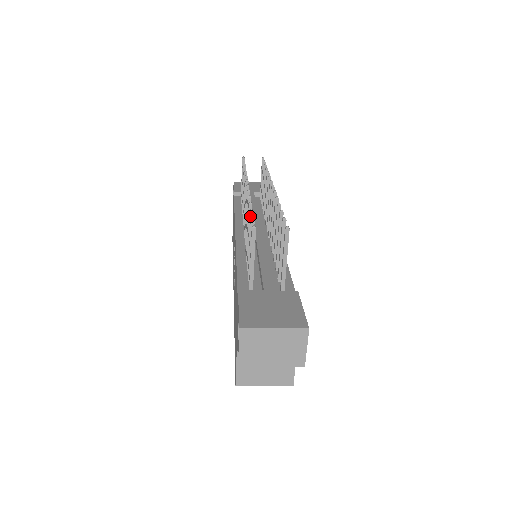
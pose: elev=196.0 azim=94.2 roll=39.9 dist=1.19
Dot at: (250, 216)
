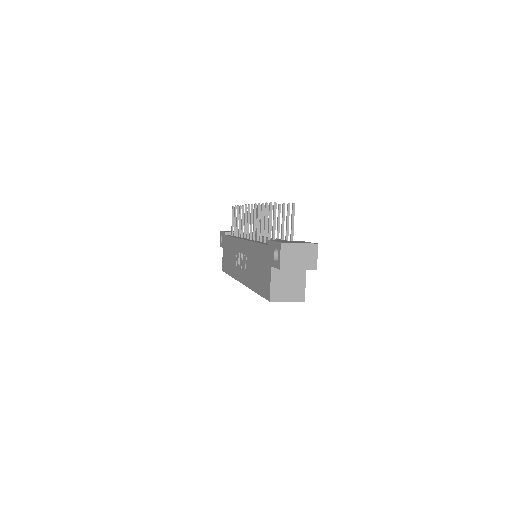
Dot at: (266, 207)
